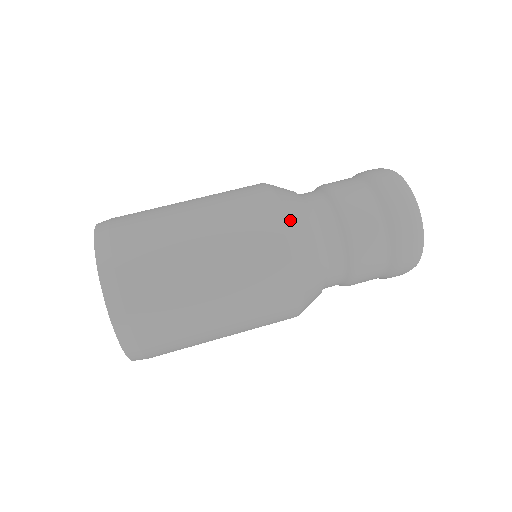
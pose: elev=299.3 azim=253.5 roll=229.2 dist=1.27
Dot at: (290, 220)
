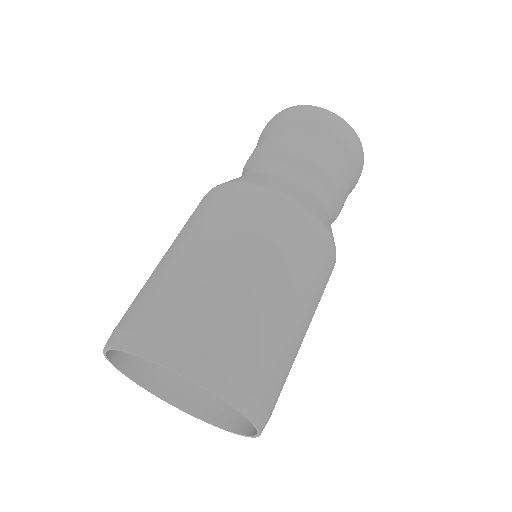
Dot at: (292, 196)
